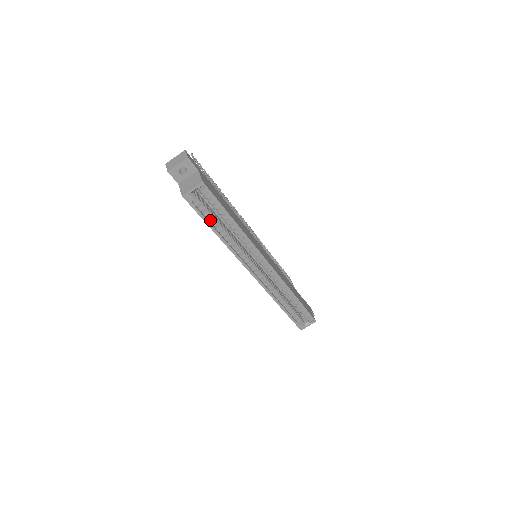
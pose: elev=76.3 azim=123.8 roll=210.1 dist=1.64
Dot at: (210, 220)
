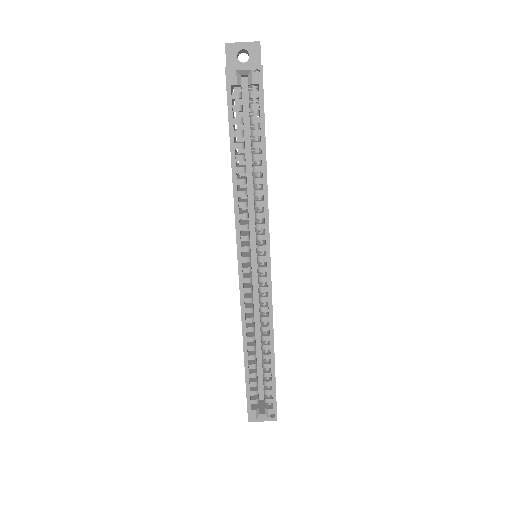
Dot at: (236, 135)
